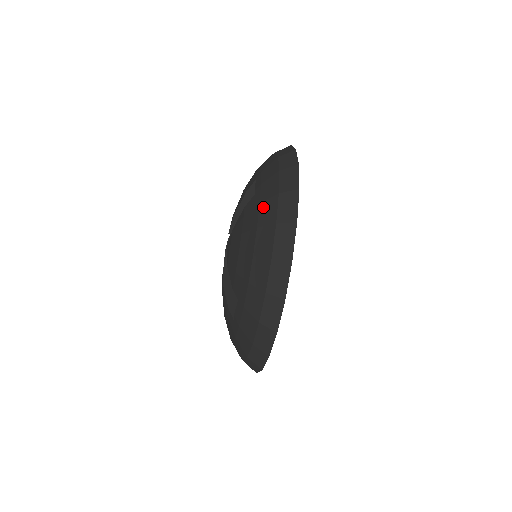
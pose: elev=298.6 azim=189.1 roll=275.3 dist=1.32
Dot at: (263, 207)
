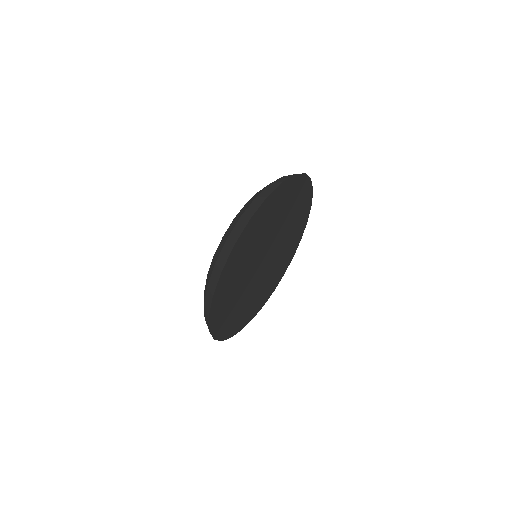
Dot at: occluded
